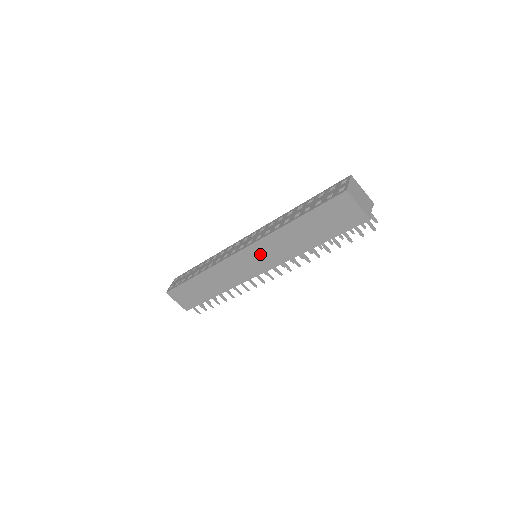
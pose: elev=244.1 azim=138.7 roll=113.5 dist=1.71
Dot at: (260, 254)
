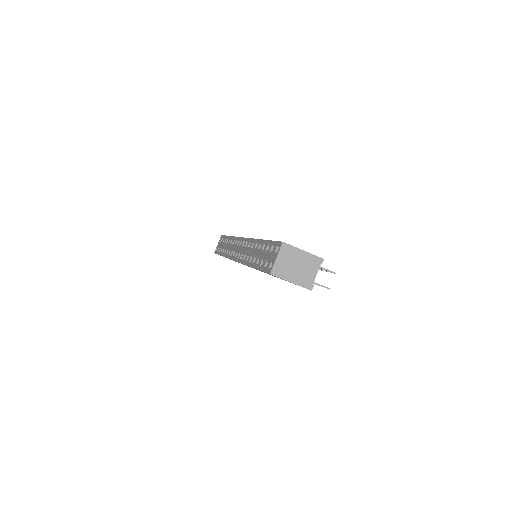
Dot at: occluded
